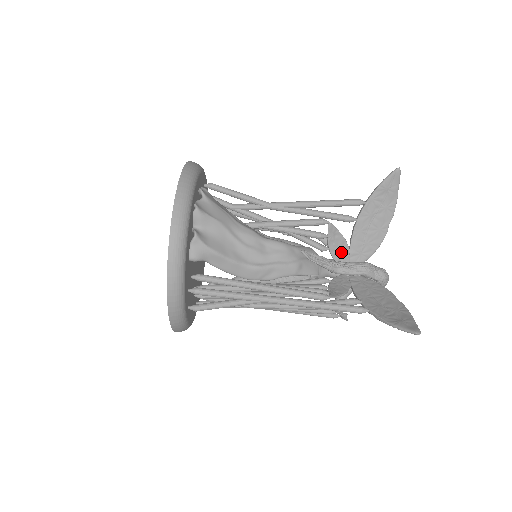
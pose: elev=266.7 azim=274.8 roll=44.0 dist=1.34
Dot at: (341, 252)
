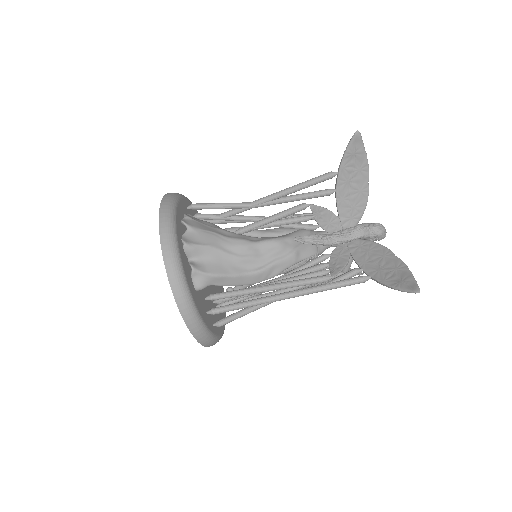
Dot at: (332, 224)
